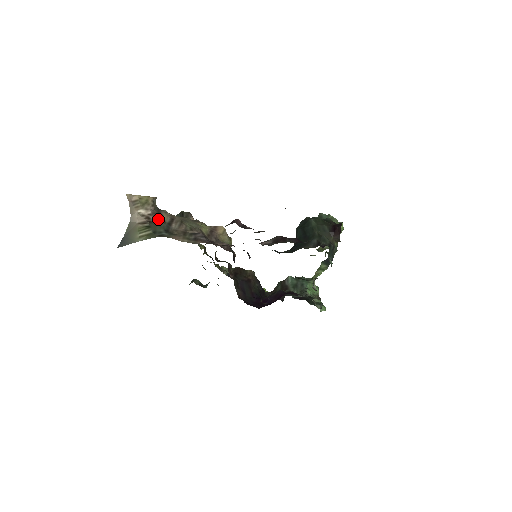
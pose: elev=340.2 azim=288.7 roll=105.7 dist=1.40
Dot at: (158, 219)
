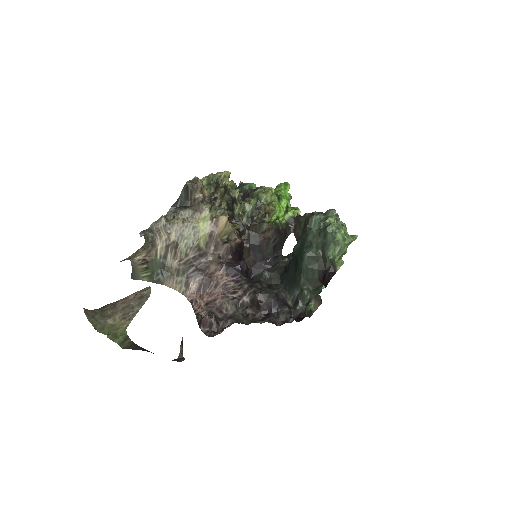
Dot at: (153, 257)
